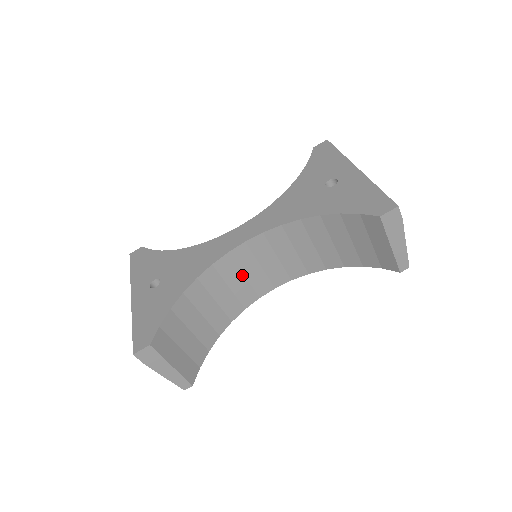
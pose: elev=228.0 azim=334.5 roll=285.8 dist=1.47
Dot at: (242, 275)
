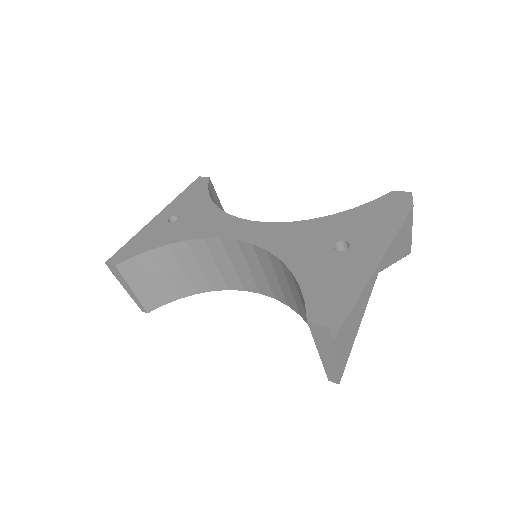
Dot at: (231, 263)
